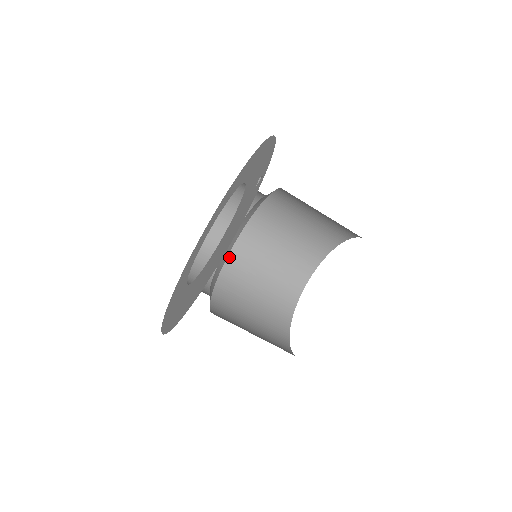
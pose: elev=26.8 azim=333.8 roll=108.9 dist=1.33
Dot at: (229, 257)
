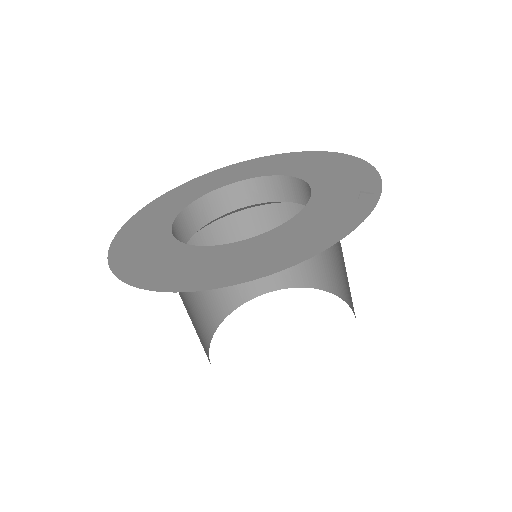
Dot at: (198, 234)
